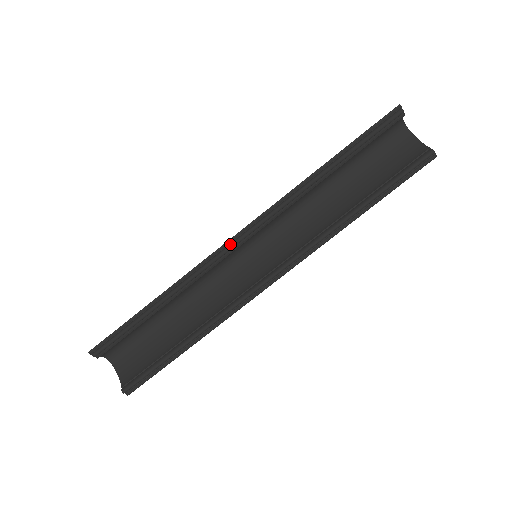
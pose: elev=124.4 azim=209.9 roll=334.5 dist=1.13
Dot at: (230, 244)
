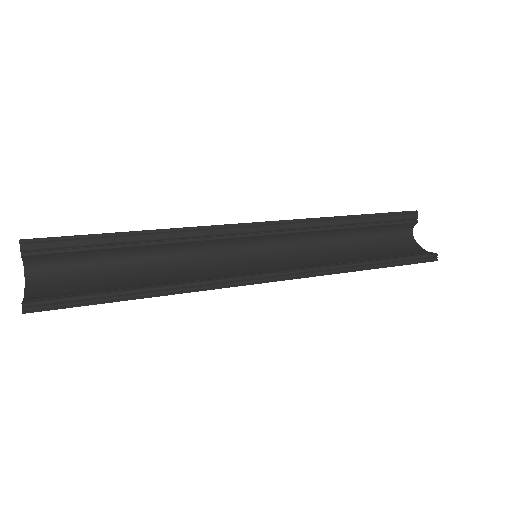
Dot at: (241, 227)
